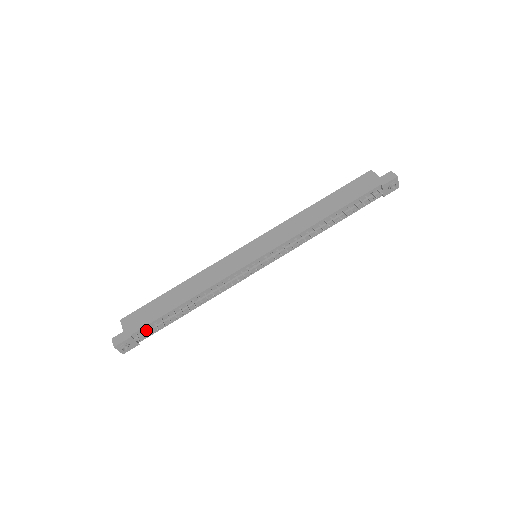
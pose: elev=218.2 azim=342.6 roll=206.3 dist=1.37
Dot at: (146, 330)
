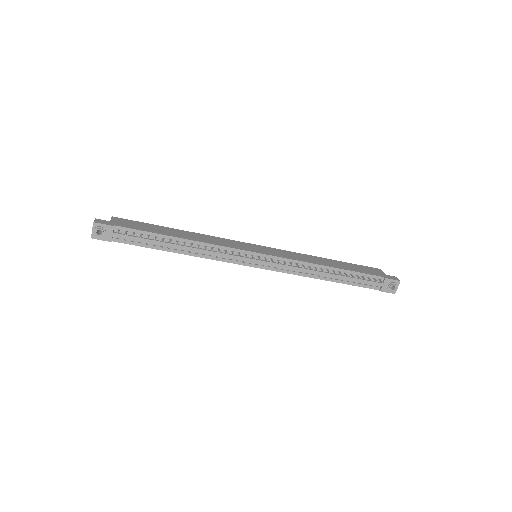
Dot at: (129, 234)
